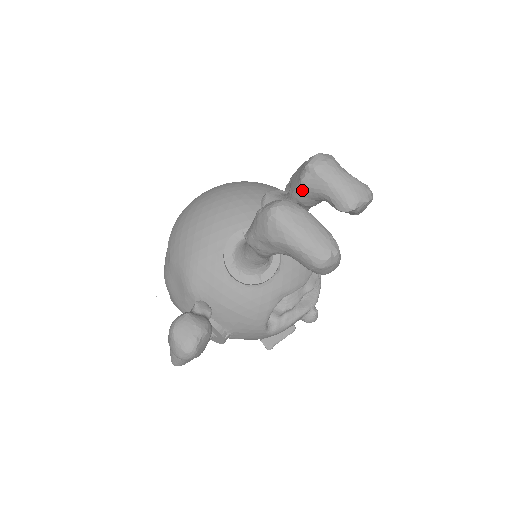
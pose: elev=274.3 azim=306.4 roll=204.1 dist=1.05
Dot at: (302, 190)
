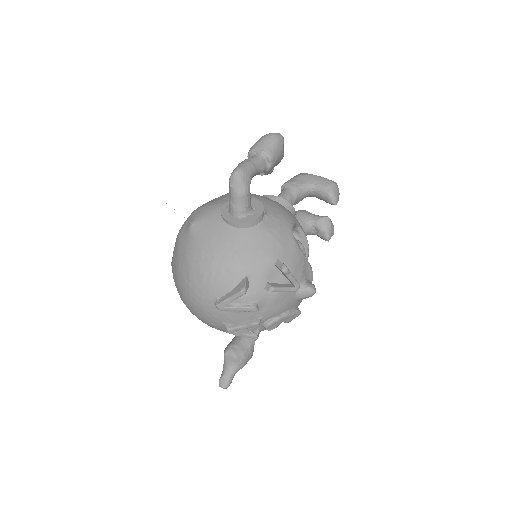
Dot at: (298, 214)
